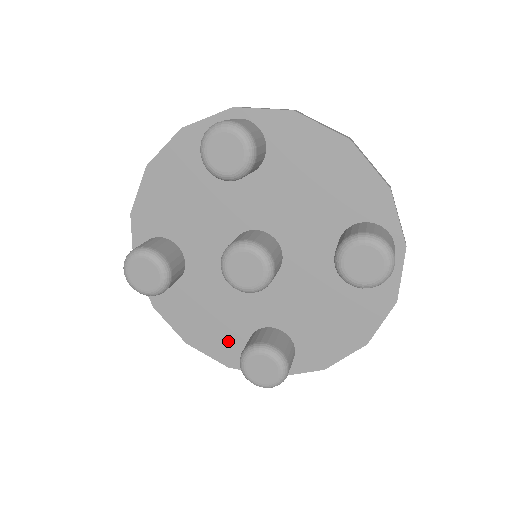
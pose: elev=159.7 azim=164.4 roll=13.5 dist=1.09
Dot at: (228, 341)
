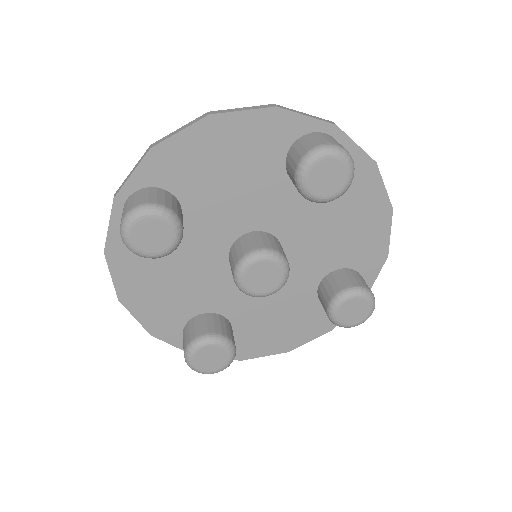
Dot at: (310, 319)
